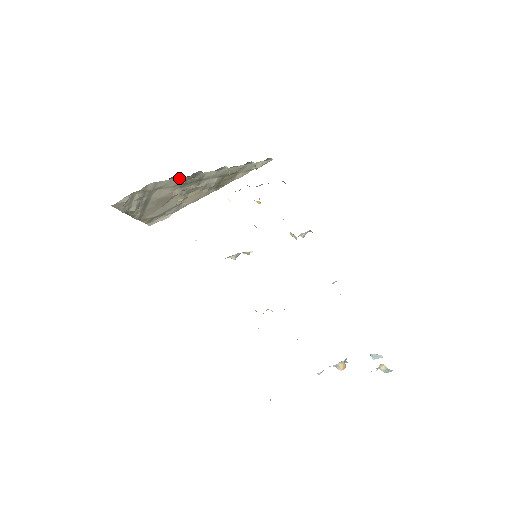
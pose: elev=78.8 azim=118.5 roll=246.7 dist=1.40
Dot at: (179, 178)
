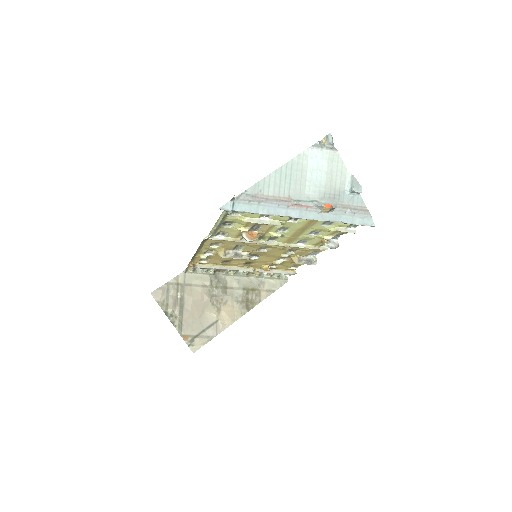
Dot at: (202, 271)
